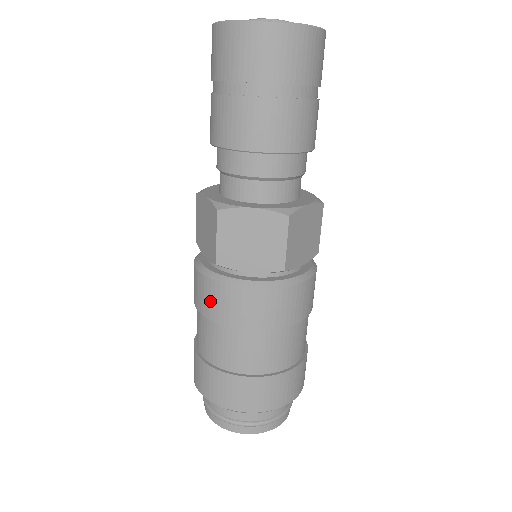
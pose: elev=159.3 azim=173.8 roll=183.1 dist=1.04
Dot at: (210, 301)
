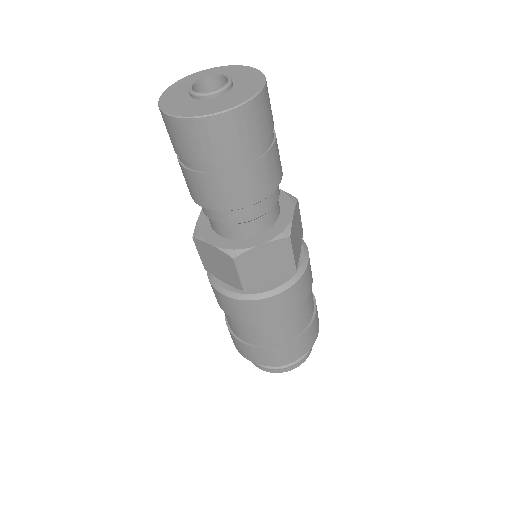
Dot at: (245, 313)
